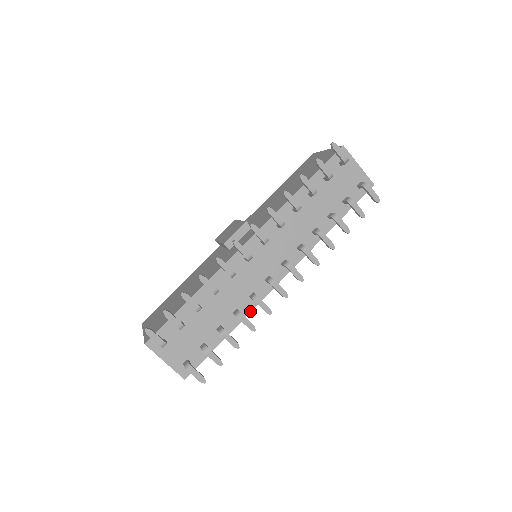
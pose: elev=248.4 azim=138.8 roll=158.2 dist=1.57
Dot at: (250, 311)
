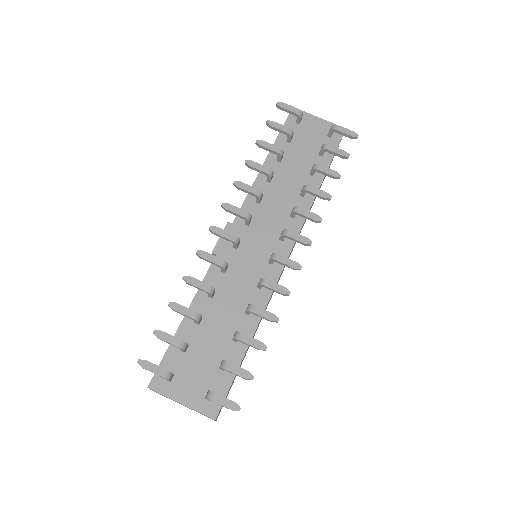
Dot at: (266, 305)
